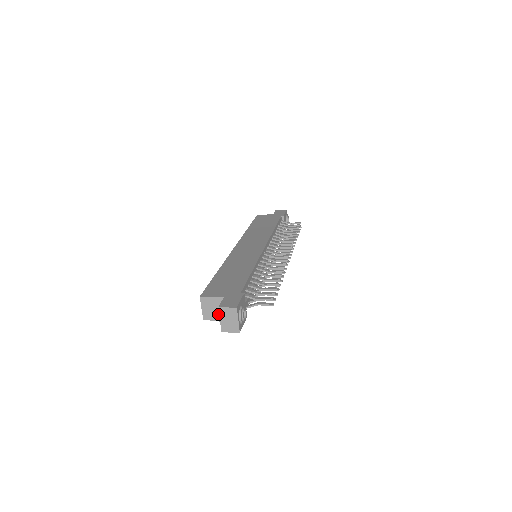
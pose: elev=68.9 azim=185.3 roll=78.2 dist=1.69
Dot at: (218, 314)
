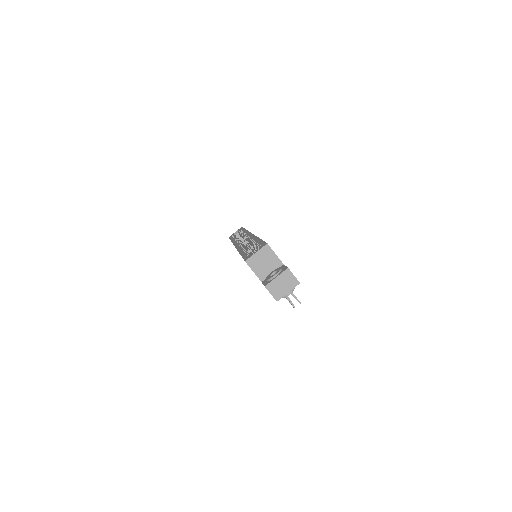
Dot at: (278, 272)
